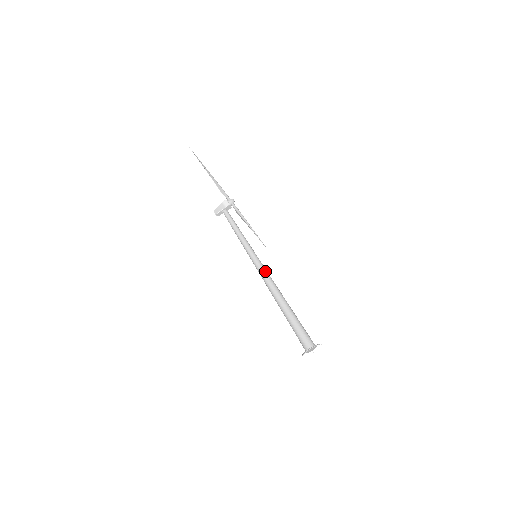
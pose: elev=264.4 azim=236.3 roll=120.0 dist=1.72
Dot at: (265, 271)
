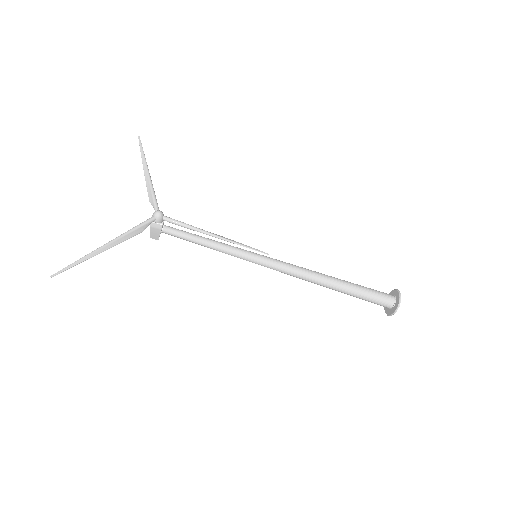
Dot at: (283, 269)
